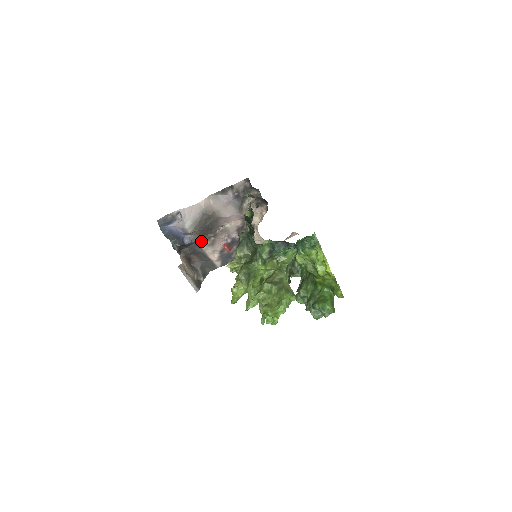
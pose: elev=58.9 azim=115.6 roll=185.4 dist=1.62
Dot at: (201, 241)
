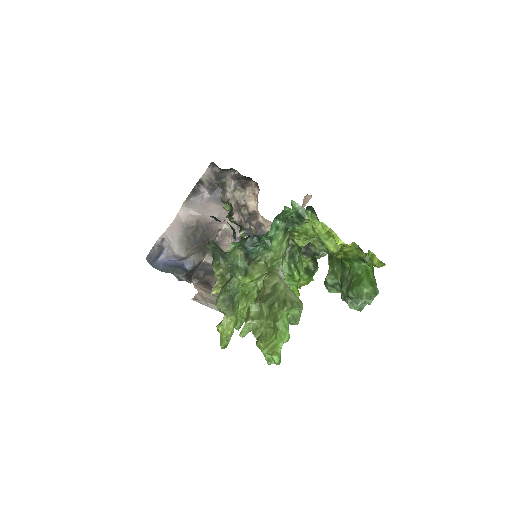
Dot at: (206, 257)
